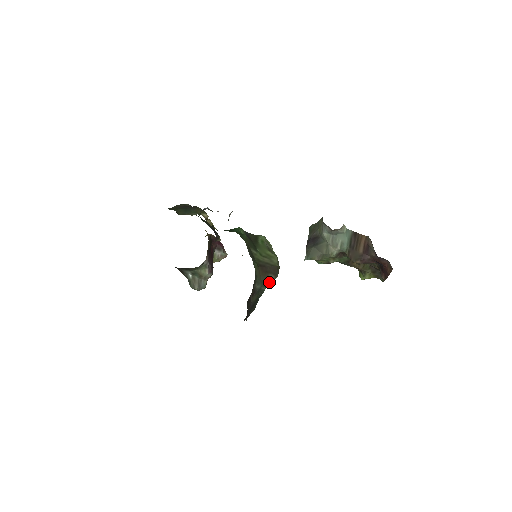
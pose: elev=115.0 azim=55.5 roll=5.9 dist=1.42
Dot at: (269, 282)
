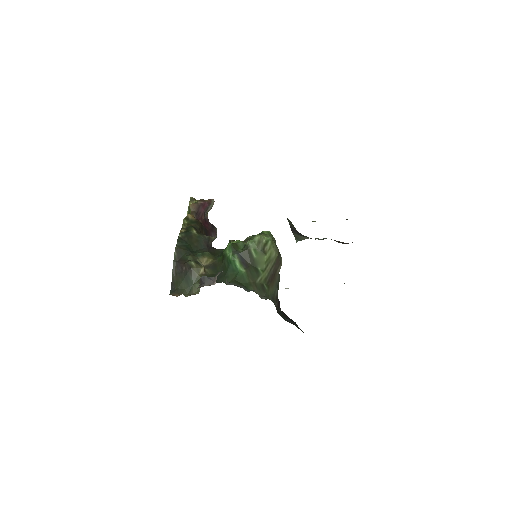
Dot at: occluded
